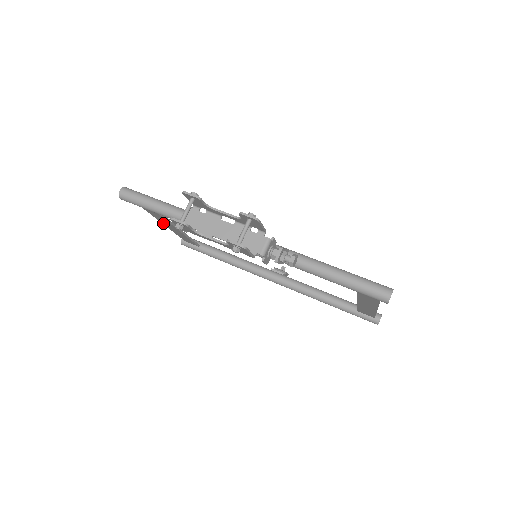
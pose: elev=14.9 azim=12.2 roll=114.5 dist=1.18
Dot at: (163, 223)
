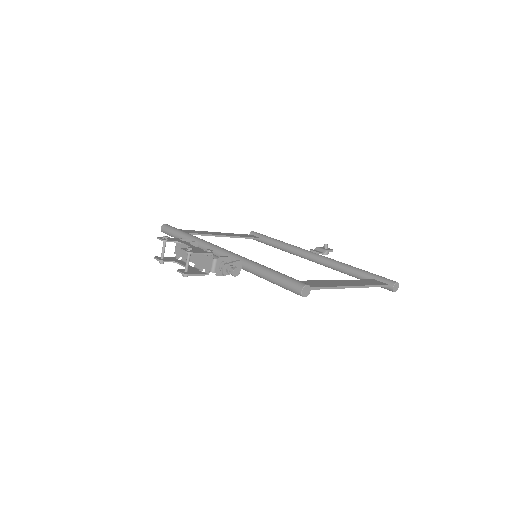
Dot at: occluded
